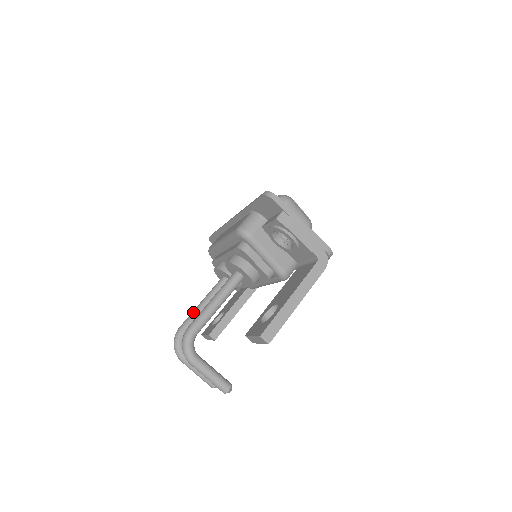
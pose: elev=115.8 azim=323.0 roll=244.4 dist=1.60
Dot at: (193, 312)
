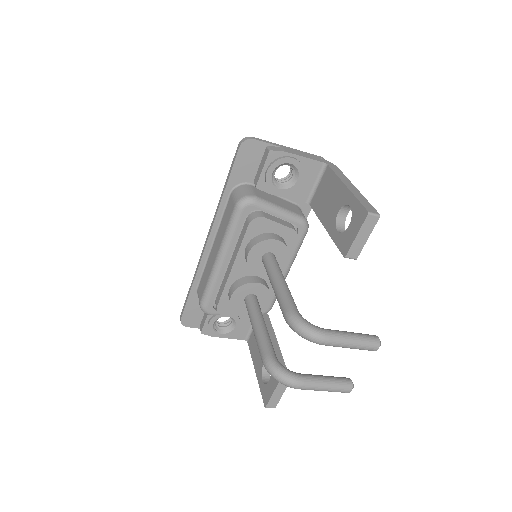
Dot at: (258, 337)
